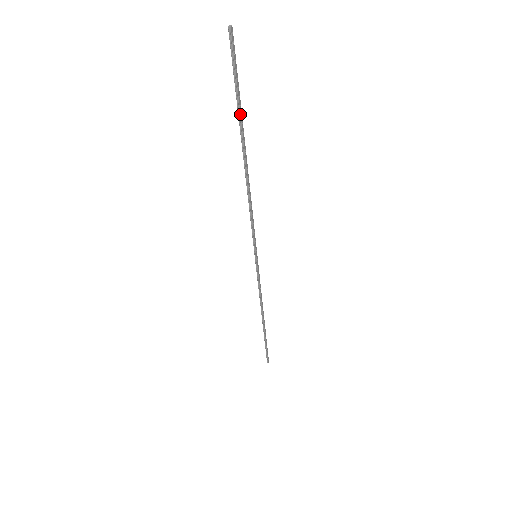
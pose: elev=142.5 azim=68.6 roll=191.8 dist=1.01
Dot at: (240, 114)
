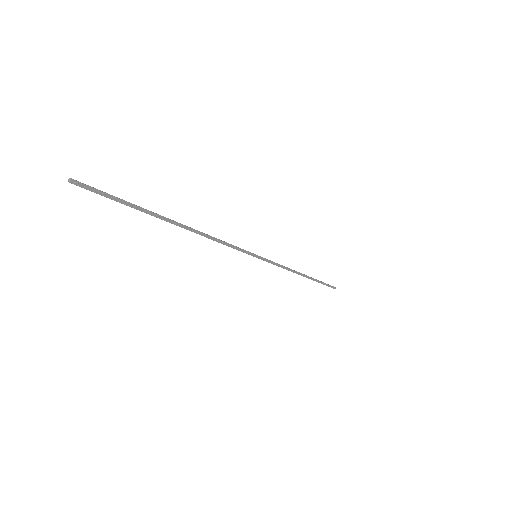
Dot at: (142, 211)
